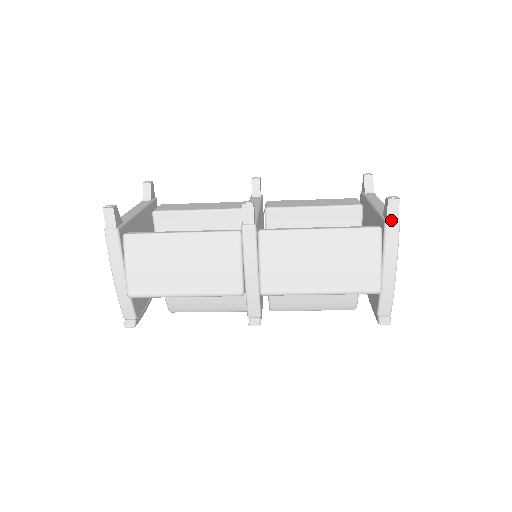
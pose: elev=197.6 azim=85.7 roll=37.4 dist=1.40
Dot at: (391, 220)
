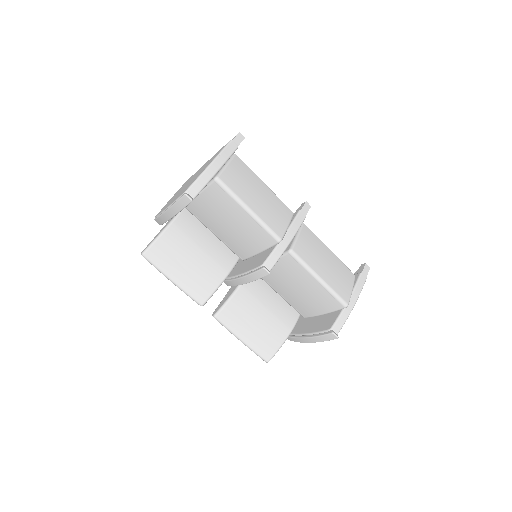
Dot at: (364, 274)
